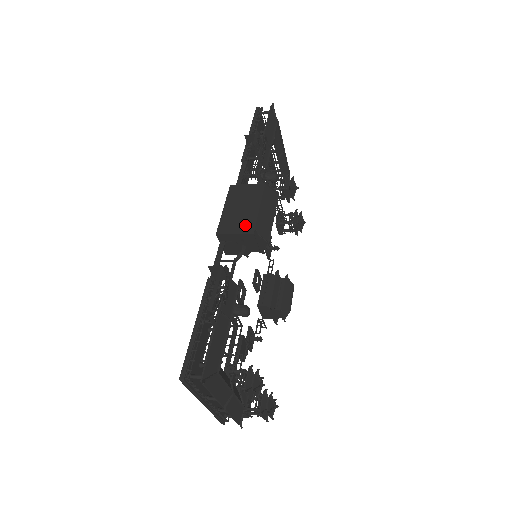
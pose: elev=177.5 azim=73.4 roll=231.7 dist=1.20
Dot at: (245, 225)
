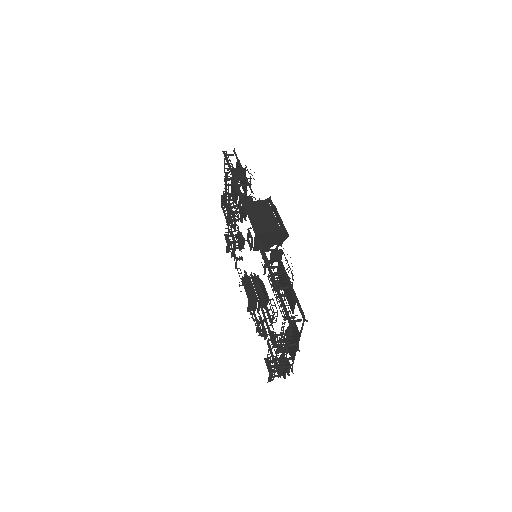
Dot at: (272, 226)
